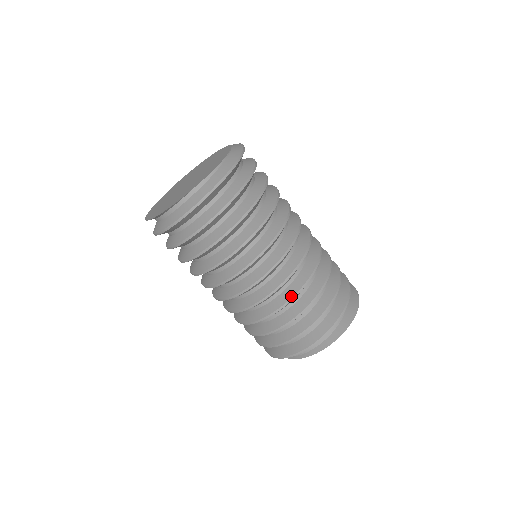
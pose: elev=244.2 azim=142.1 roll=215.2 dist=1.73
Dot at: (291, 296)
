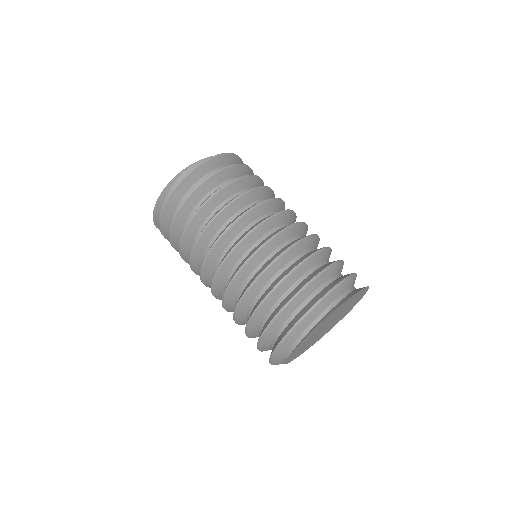
Dot at: (293, 243)
